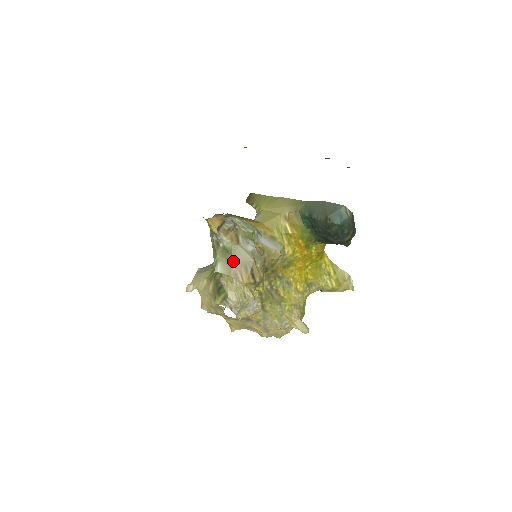
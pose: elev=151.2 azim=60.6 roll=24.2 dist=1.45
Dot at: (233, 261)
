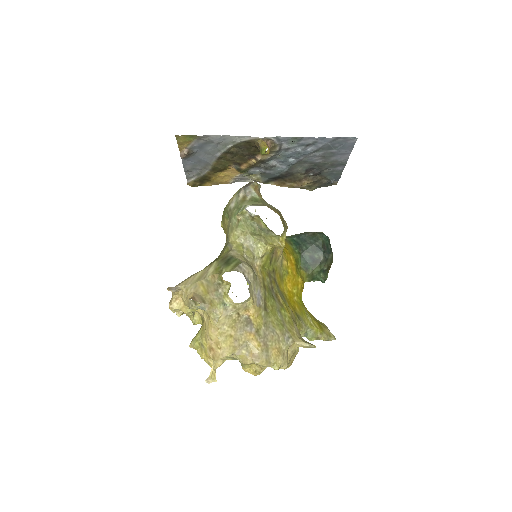
Dot at: (263, 204)
